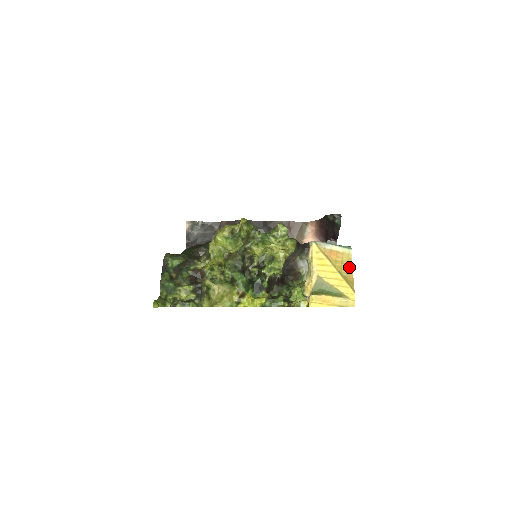
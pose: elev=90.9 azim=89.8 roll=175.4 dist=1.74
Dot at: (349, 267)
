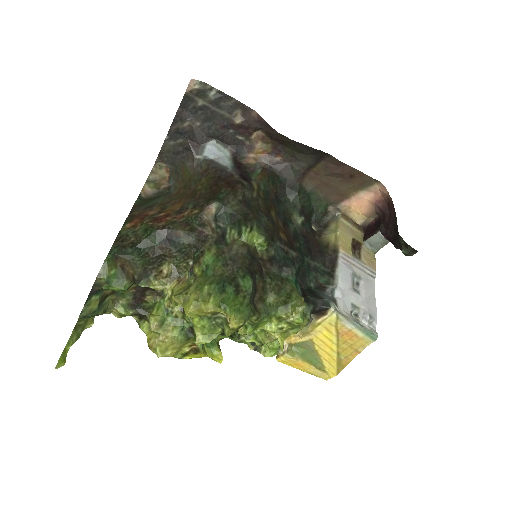
Dot at: (355, 353)
